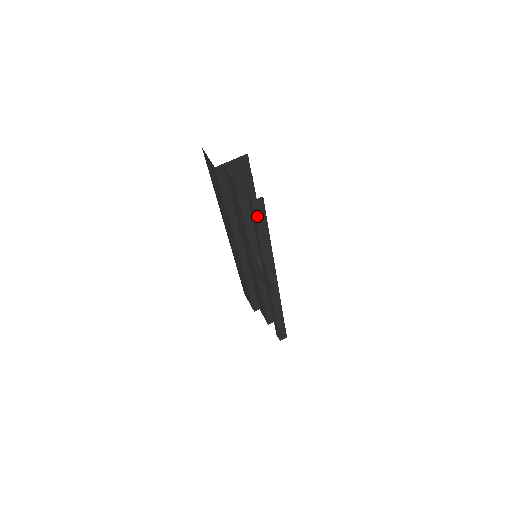
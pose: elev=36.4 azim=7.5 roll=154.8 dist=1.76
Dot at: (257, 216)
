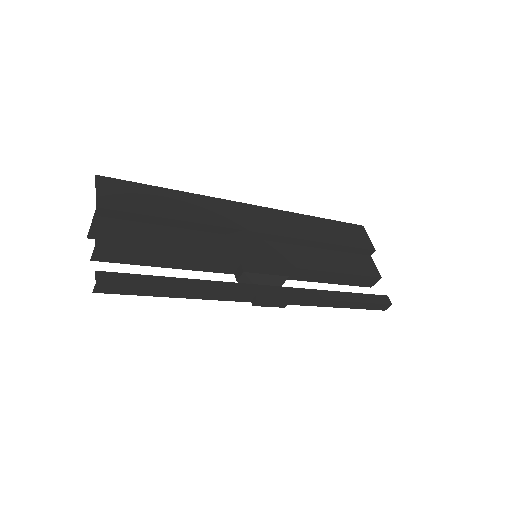
Dot at: (124, 292)
